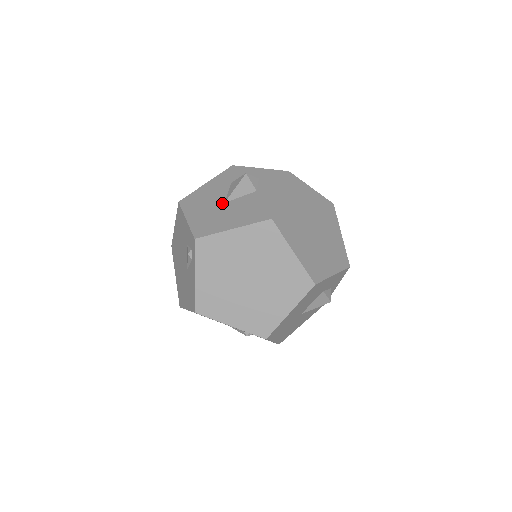
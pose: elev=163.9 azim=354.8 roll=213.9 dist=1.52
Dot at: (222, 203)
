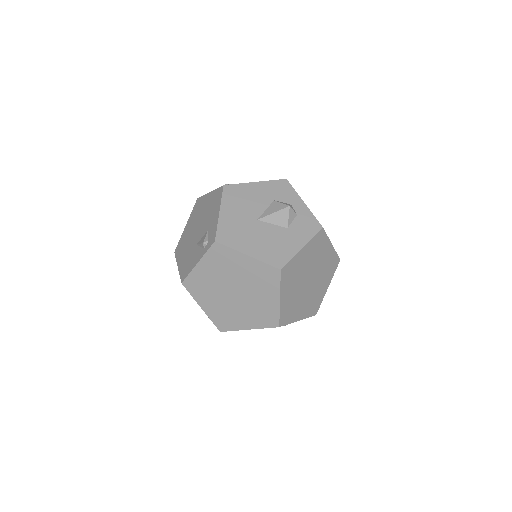
Dot at: (255, 218)
